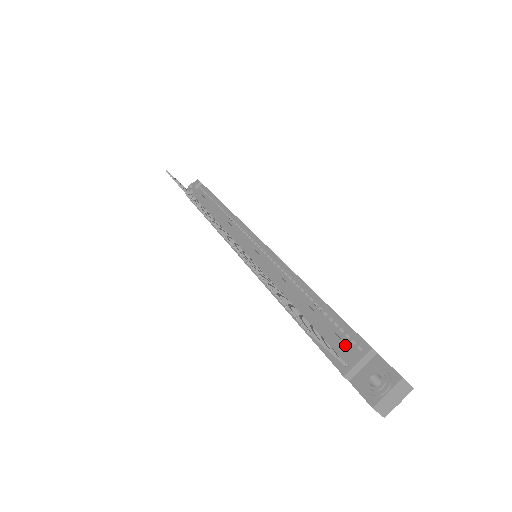
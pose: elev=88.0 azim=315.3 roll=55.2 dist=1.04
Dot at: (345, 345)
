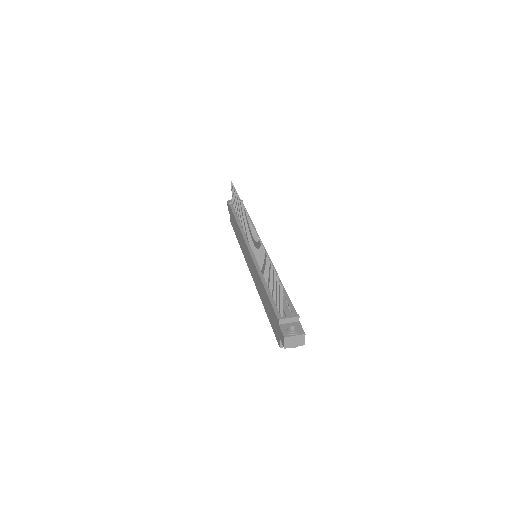
Dot at: (287, 309)
